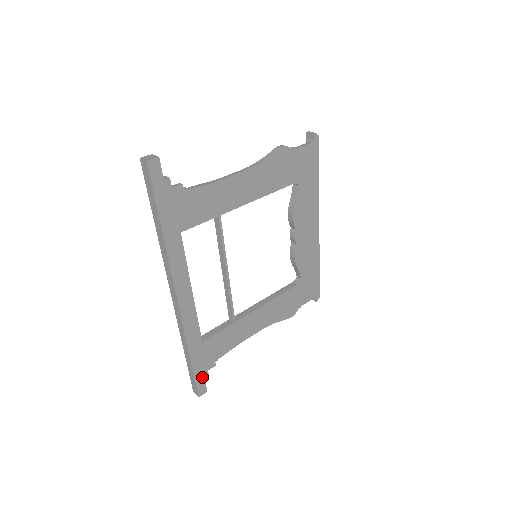
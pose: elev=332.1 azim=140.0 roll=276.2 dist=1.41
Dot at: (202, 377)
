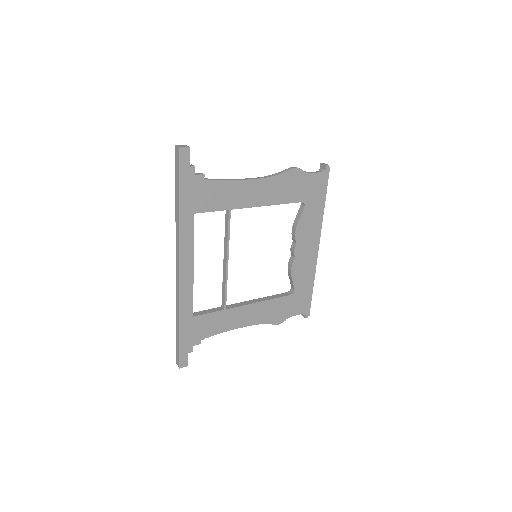
Dot at: (186, 350)
